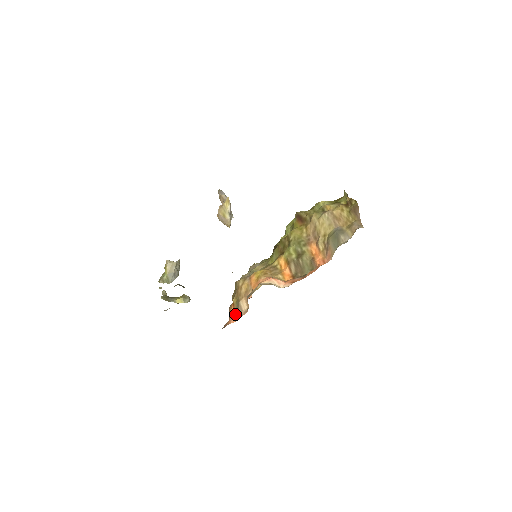
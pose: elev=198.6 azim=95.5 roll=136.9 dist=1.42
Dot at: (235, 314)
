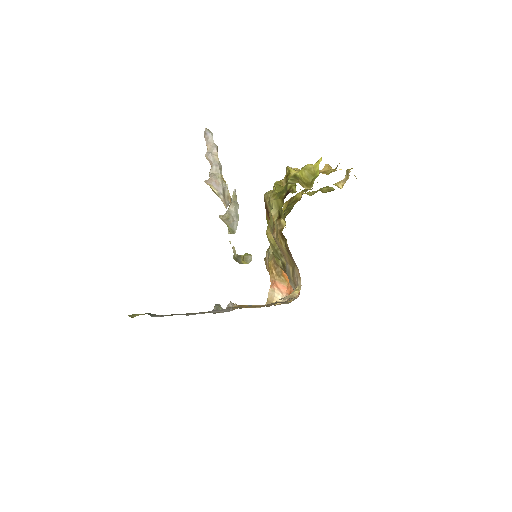
Dot at: occluded
